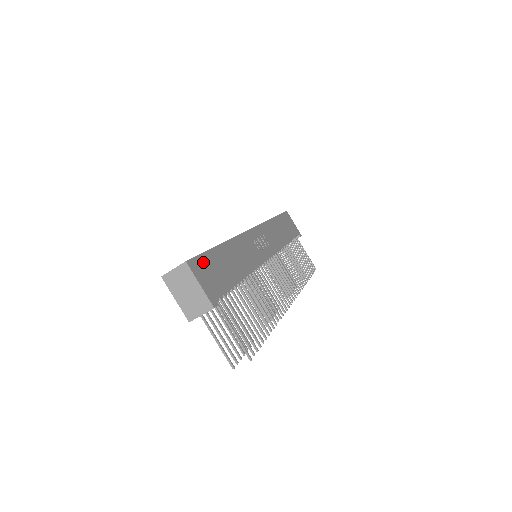
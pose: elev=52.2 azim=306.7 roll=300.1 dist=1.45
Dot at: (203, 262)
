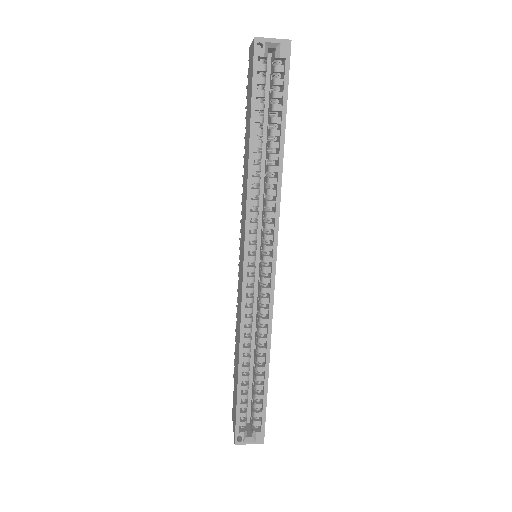
Dot at: occluded
